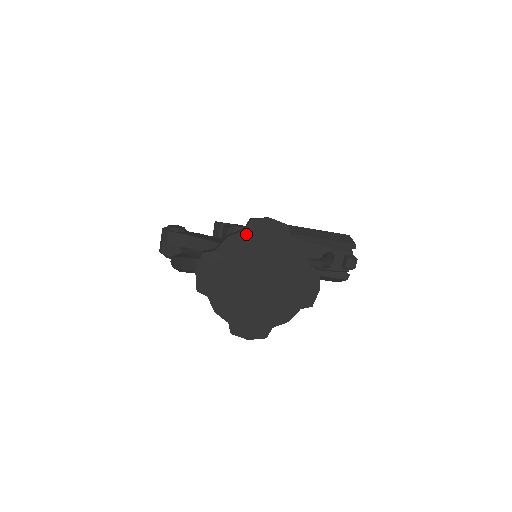
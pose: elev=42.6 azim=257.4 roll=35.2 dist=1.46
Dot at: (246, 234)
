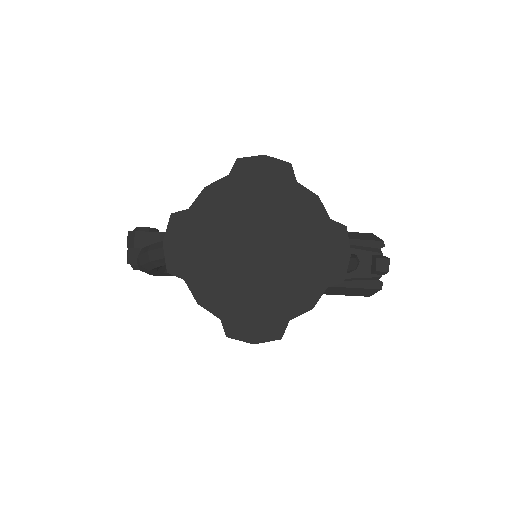
Dot at: (231, 181)
